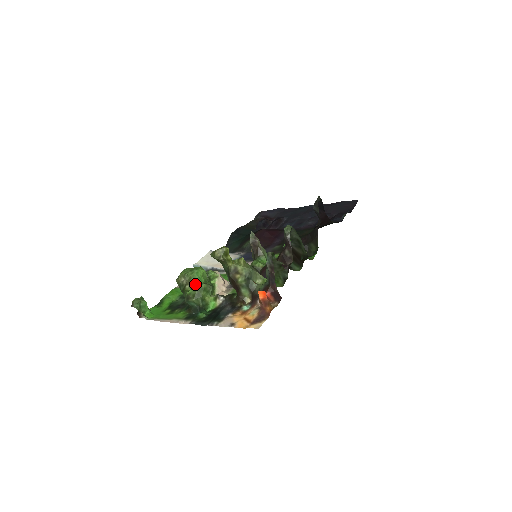
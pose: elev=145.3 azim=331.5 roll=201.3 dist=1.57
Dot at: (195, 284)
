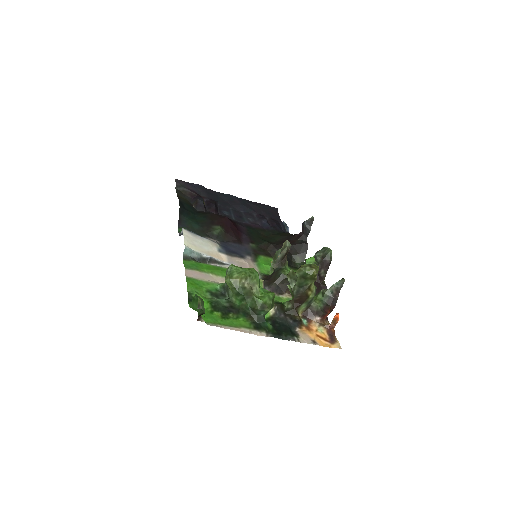
Dot at: (260, 290)
